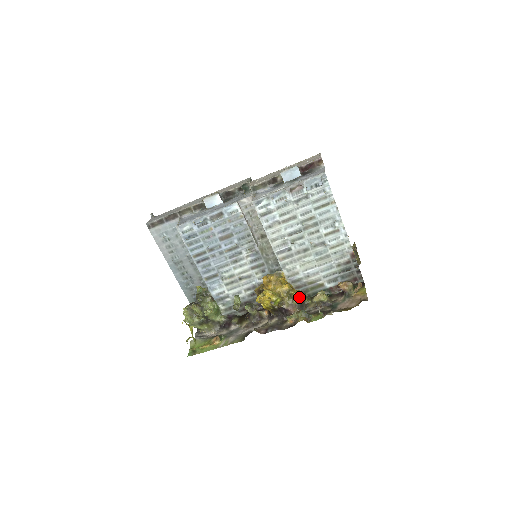
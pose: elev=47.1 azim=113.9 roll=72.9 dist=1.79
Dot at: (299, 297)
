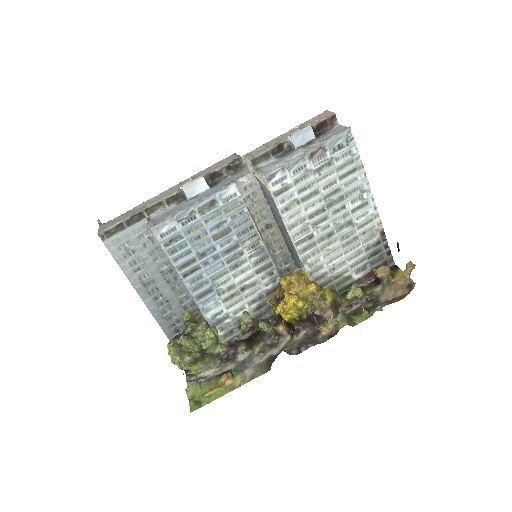
Dot at: (331, 297)
